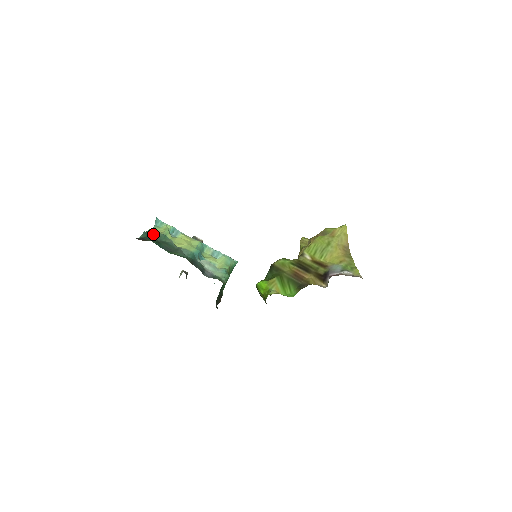
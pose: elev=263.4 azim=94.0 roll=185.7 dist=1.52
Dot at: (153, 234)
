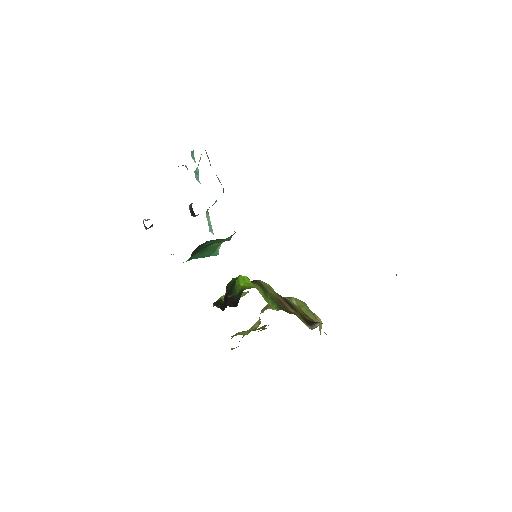
Dot at: occluded
